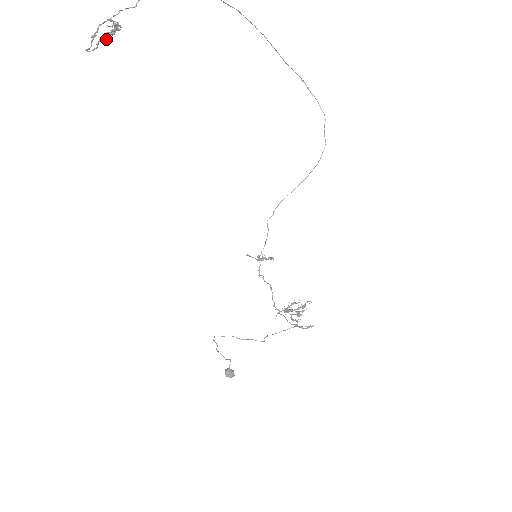
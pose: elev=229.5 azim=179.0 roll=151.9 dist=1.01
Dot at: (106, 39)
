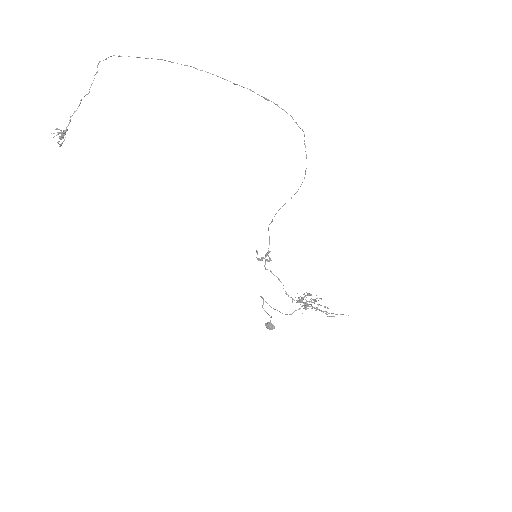
Dot at: occluded
